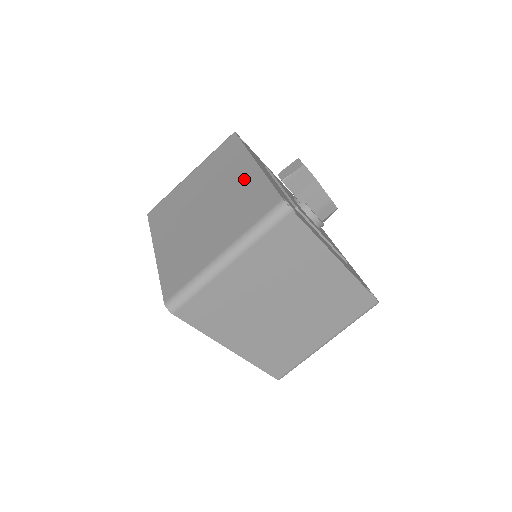
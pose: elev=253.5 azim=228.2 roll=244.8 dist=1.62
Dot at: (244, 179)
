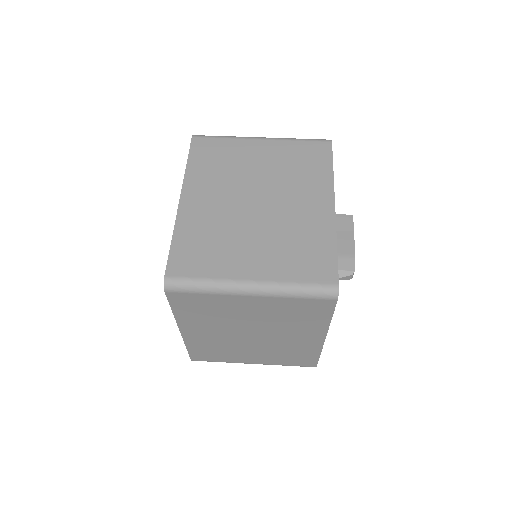
Dot at: occluded
